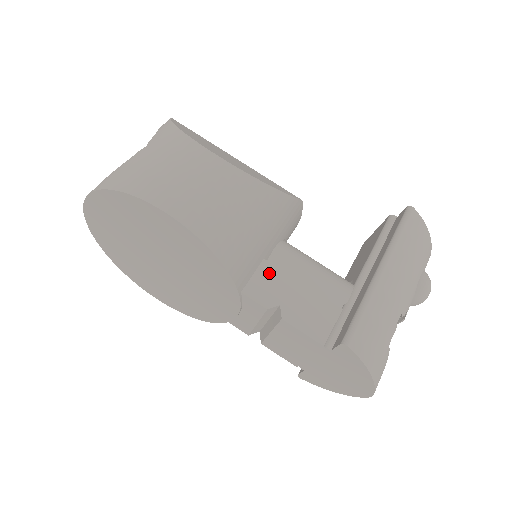
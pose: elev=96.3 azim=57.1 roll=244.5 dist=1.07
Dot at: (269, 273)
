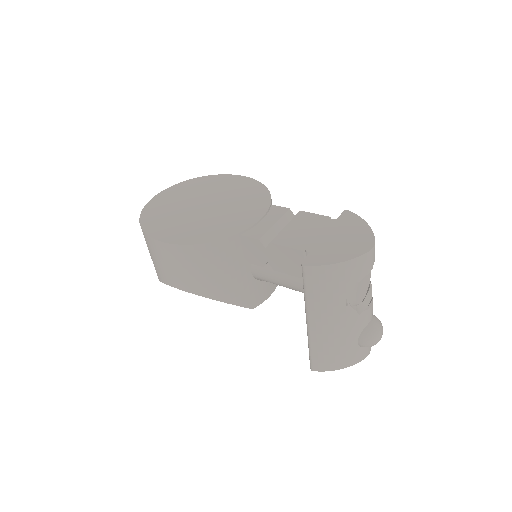
Dot at: occluded
